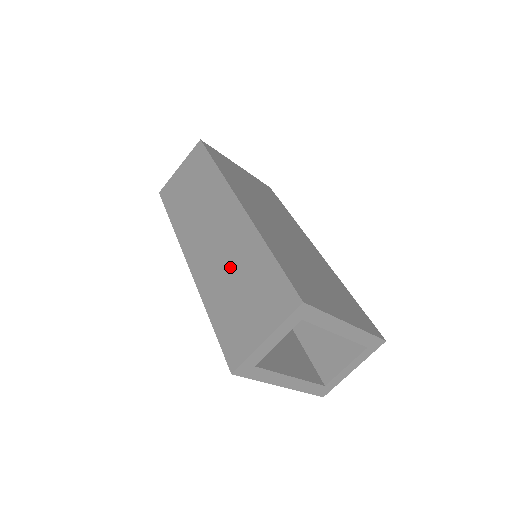
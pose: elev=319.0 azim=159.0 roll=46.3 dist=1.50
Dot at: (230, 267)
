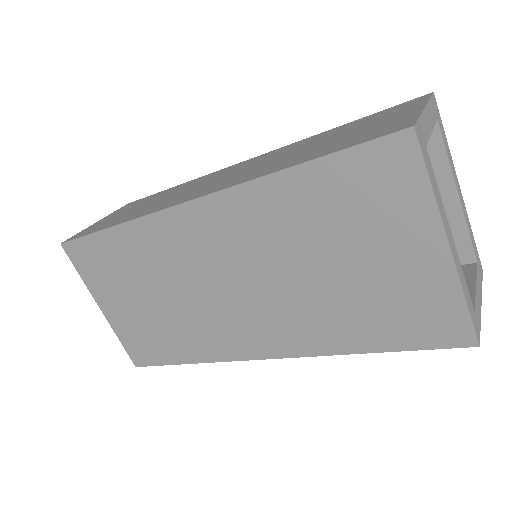
Dot at: (285, 155)
